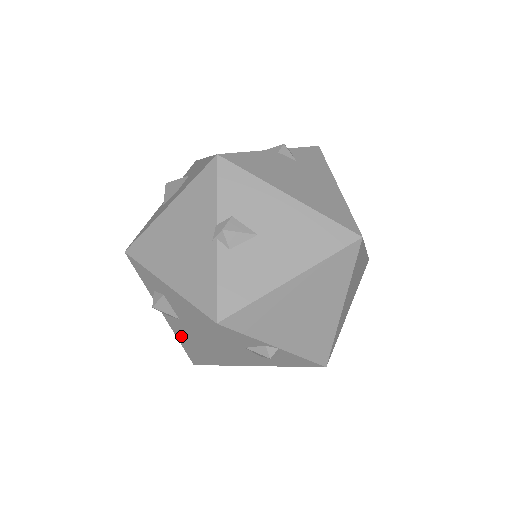
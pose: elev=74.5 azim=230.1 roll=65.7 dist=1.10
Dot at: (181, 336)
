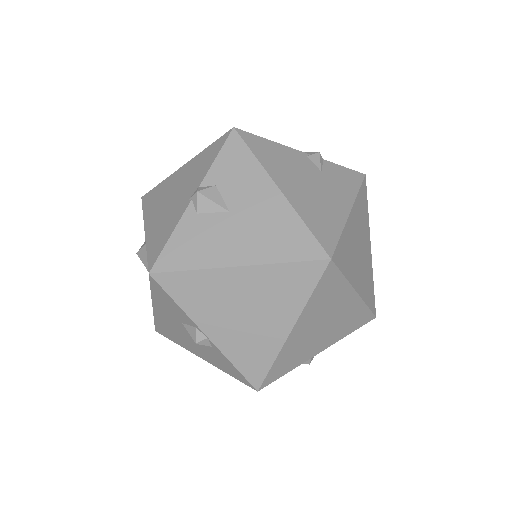
Dot at: occluded
